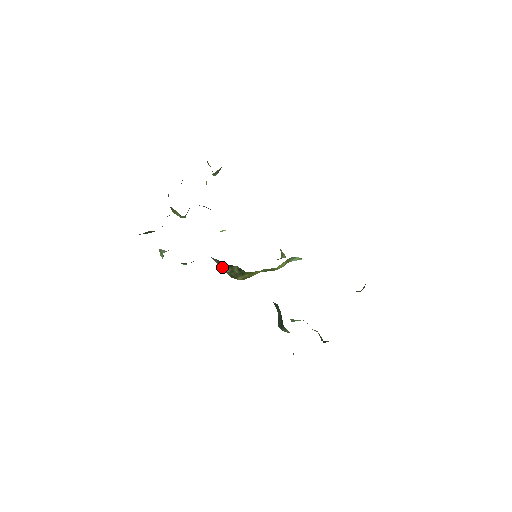
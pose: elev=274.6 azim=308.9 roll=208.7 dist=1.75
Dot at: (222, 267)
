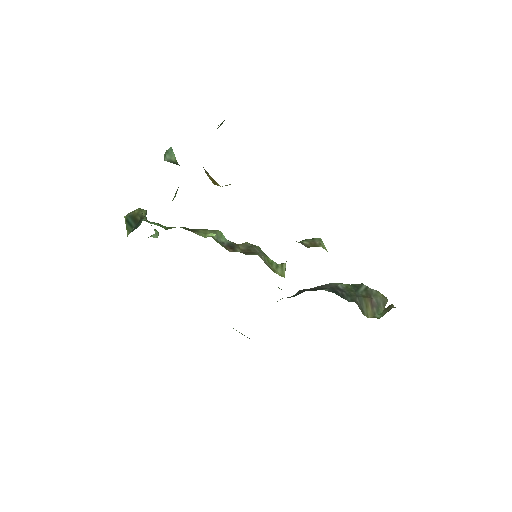
Dot at: occluded
